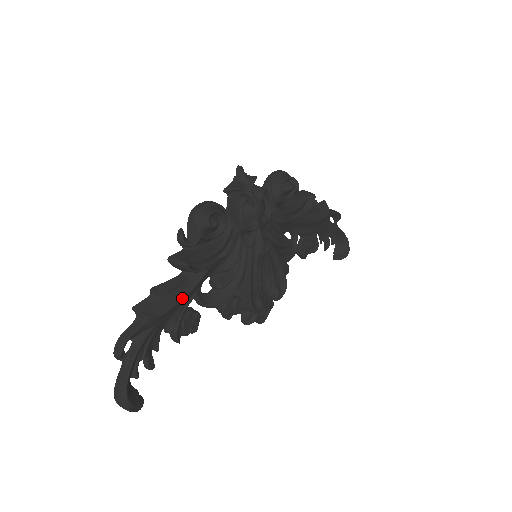
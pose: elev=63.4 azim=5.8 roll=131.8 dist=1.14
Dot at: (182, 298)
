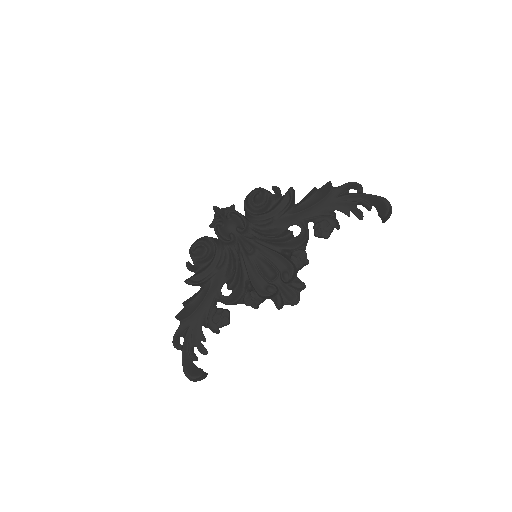
Dot at: (200, 303)
